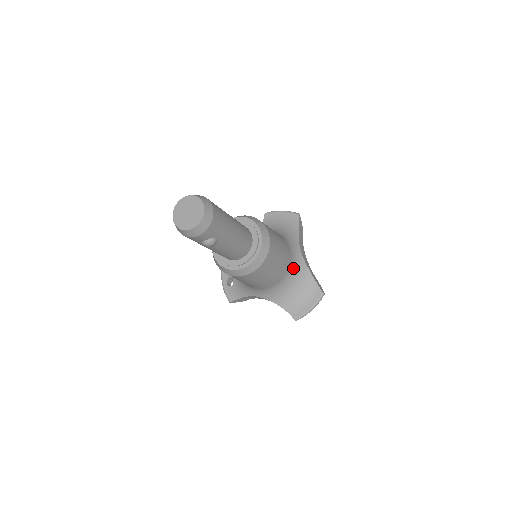
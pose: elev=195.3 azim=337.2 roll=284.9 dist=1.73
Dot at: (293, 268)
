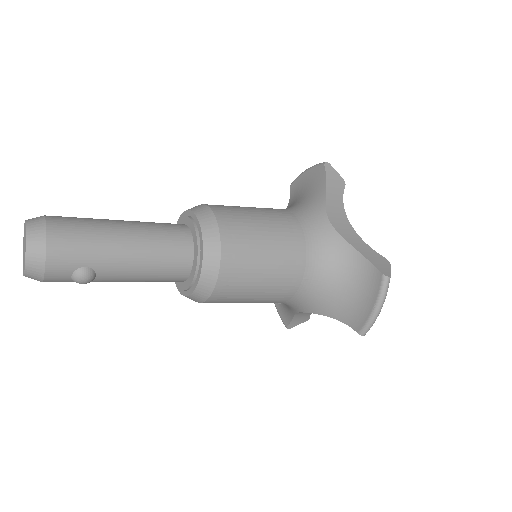
Dot at: (318, 253)
